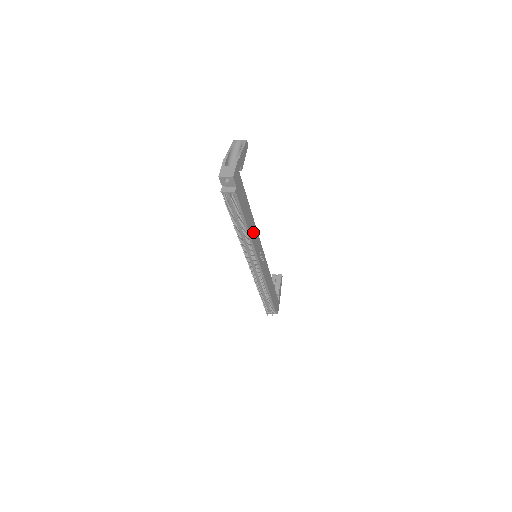
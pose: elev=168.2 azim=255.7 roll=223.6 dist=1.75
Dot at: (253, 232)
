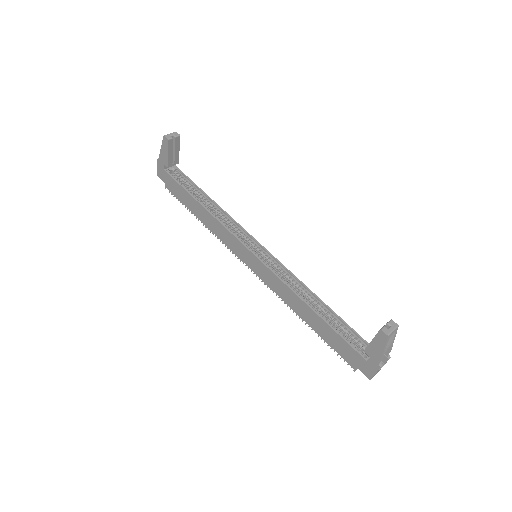
Dot at: occluded
